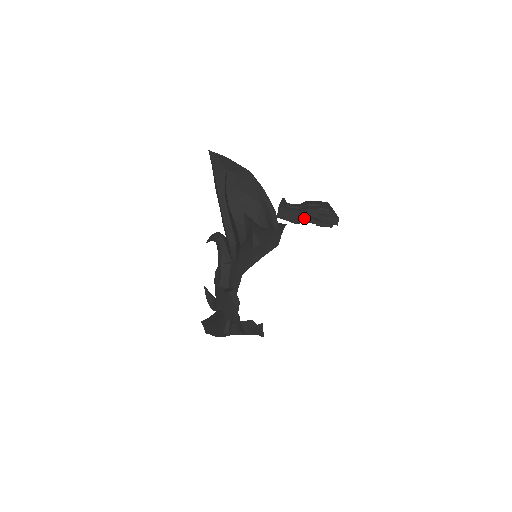
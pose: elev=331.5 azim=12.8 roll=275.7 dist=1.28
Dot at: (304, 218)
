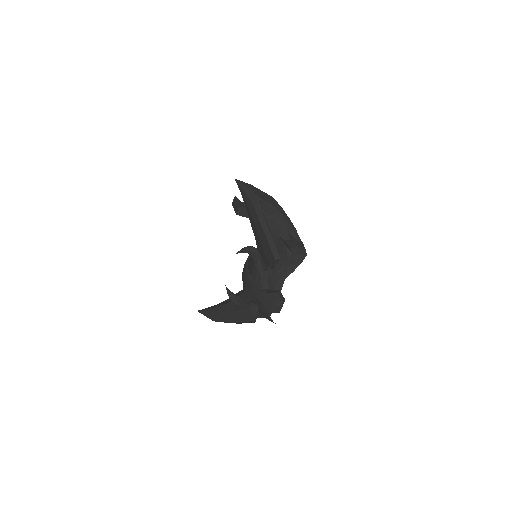
Dot at: occluded
